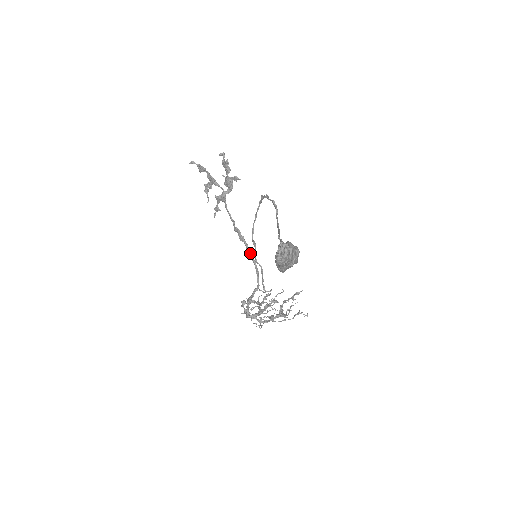
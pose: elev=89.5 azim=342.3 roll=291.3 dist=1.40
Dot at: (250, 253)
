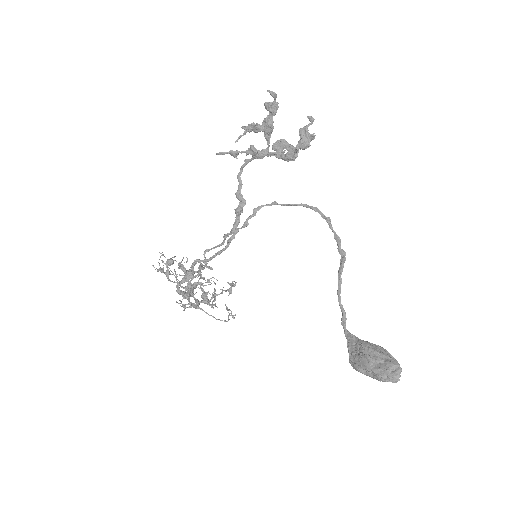
Dot at: (235, 232)
